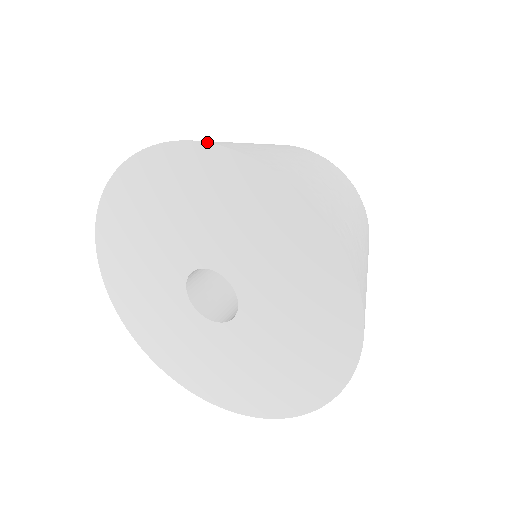
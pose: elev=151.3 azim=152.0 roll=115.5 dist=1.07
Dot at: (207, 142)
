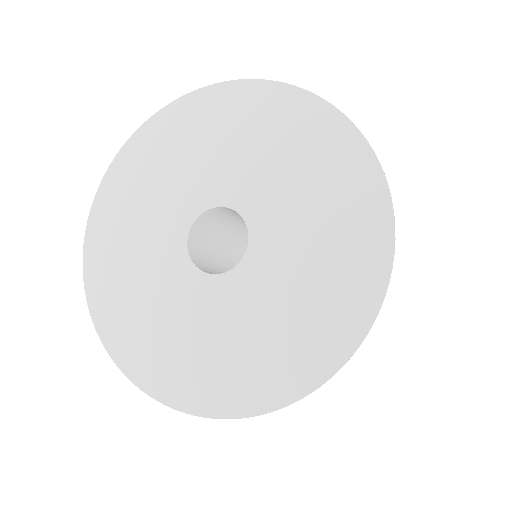
Dot at: (243, 79)
